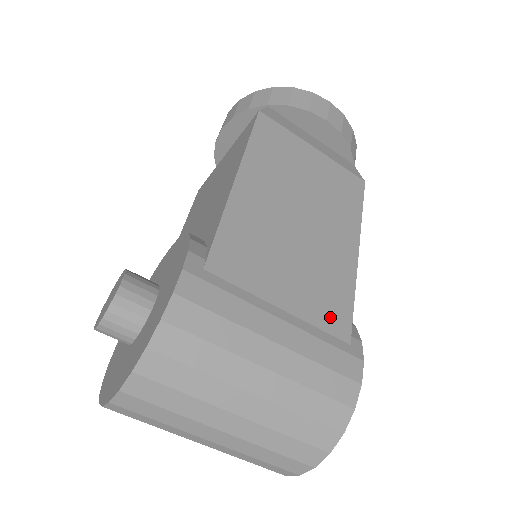
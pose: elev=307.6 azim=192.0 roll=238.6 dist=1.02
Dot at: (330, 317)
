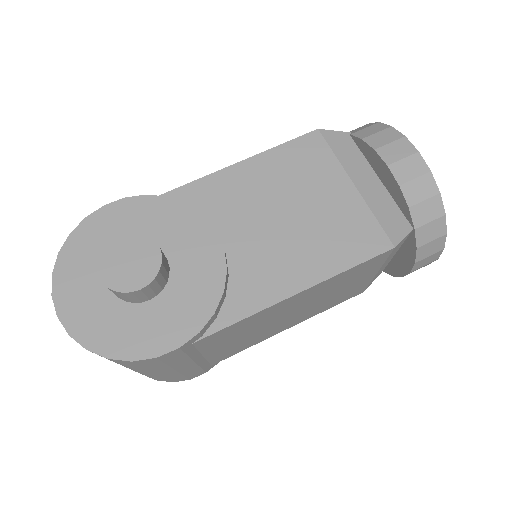
Dot at: (222, 357)
